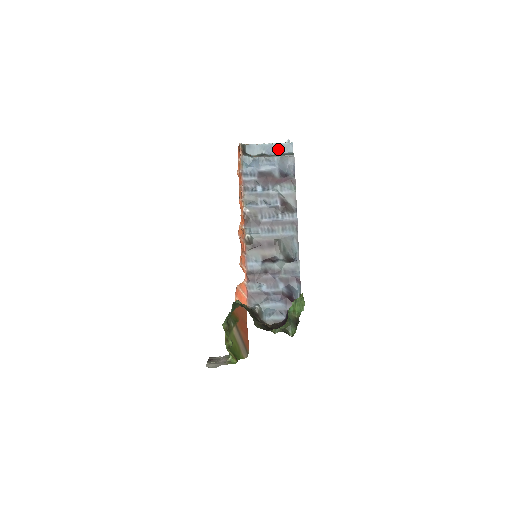
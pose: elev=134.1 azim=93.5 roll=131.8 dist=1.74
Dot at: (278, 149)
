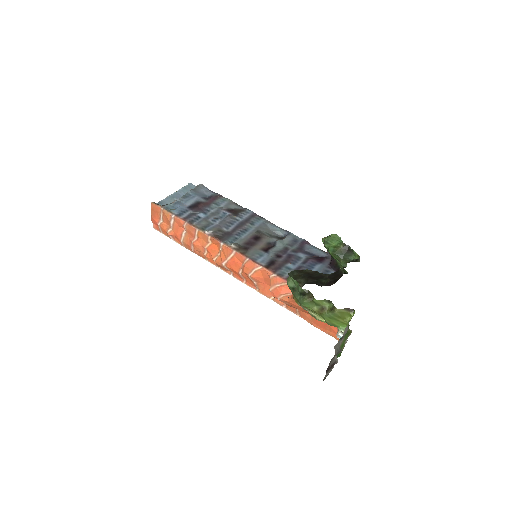
Dot at: (184, 192)
